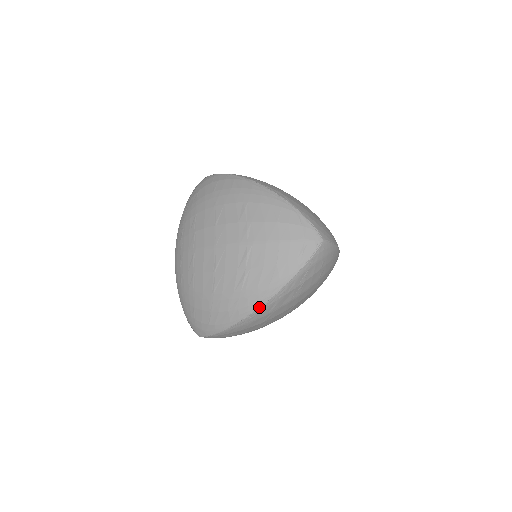
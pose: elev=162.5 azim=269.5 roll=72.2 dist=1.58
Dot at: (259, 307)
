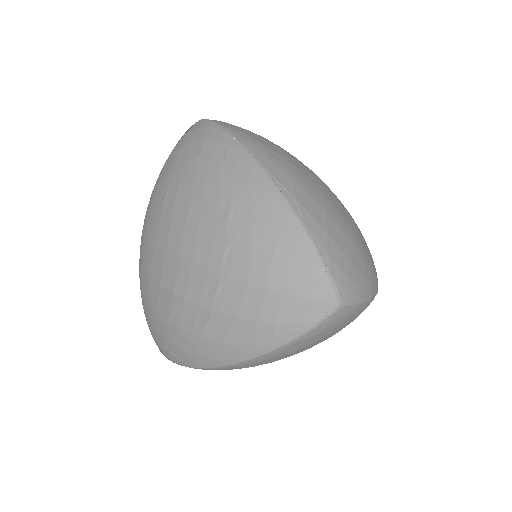
Dot at: (224, 365)
